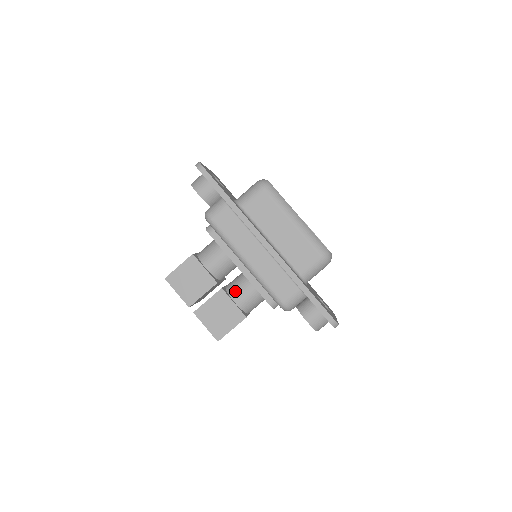
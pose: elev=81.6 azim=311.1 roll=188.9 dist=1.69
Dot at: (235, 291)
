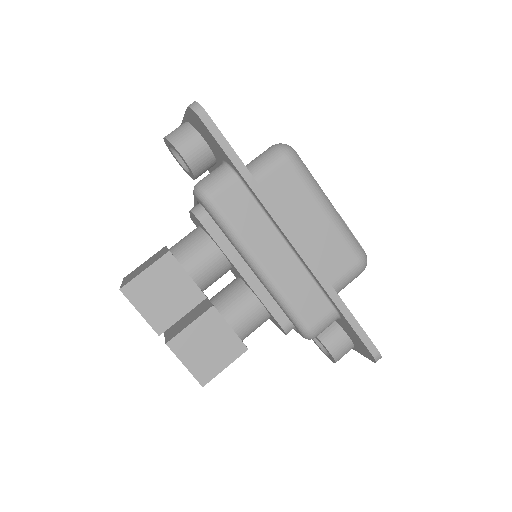
Dot at: (231, 309)
